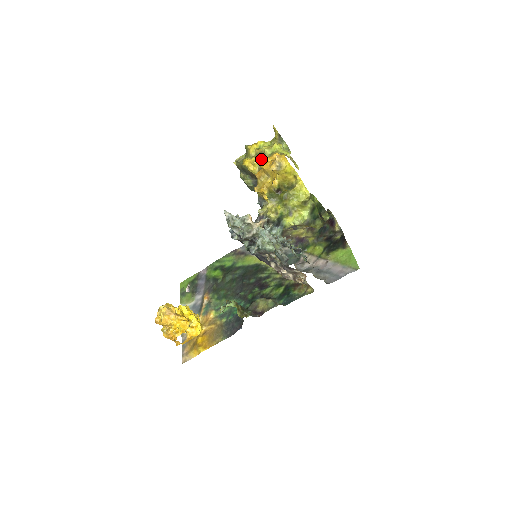
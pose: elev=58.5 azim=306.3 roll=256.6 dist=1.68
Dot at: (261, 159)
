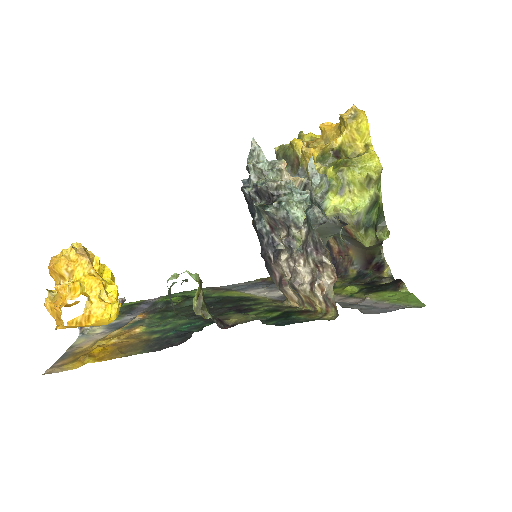
Dot at: occluded
